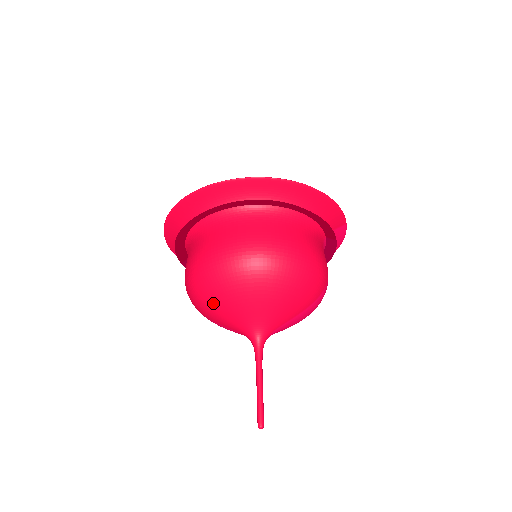
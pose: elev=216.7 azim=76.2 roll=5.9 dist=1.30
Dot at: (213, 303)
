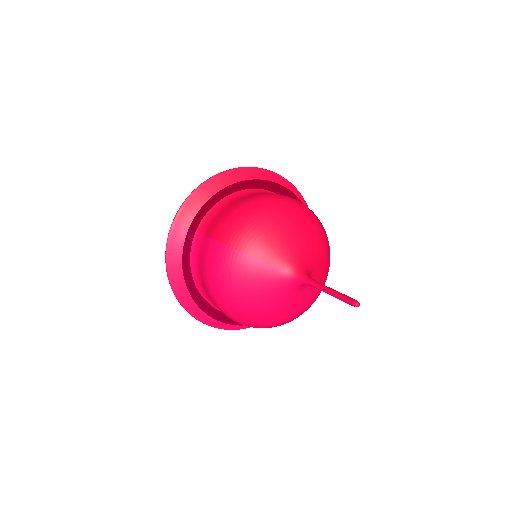
Dot at: (275, 226)
